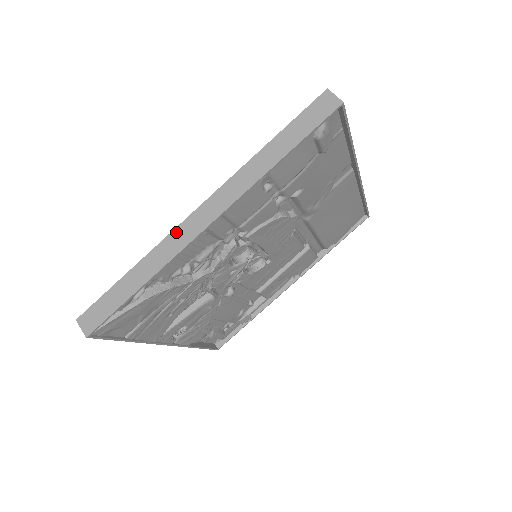
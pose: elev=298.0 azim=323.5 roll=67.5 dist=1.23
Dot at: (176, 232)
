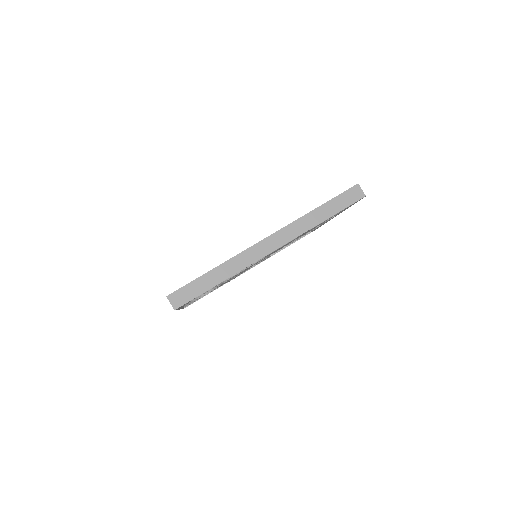
Dot at: occluded
